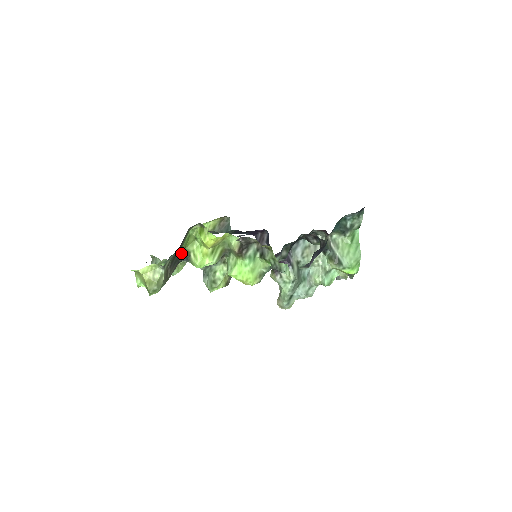
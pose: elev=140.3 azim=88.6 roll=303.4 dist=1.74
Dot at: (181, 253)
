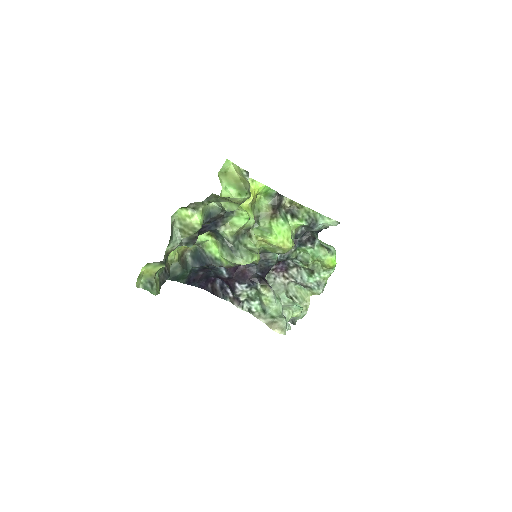
Dot at: occluded
